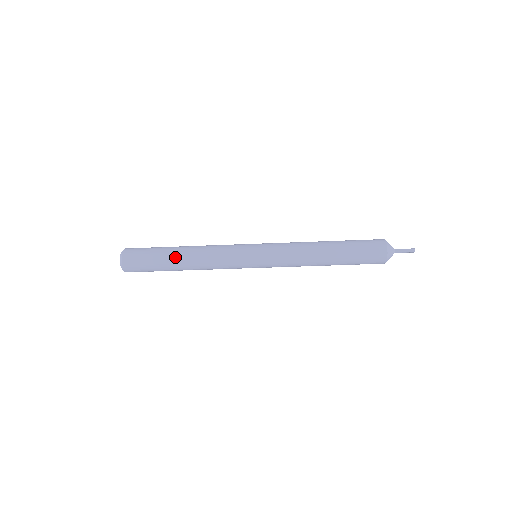
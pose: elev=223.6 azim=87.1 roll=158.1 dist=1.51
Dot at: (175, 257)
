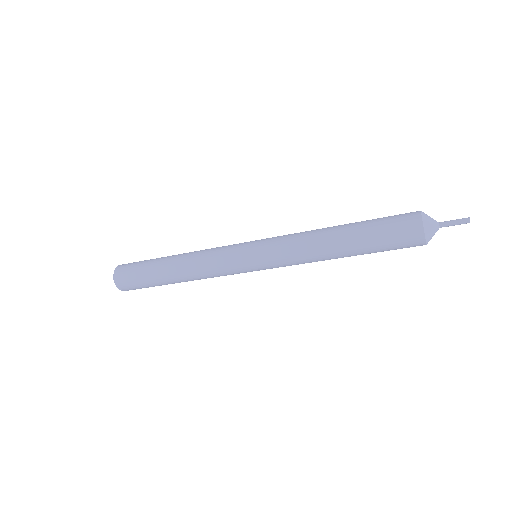
Dot at: (165, 272)
